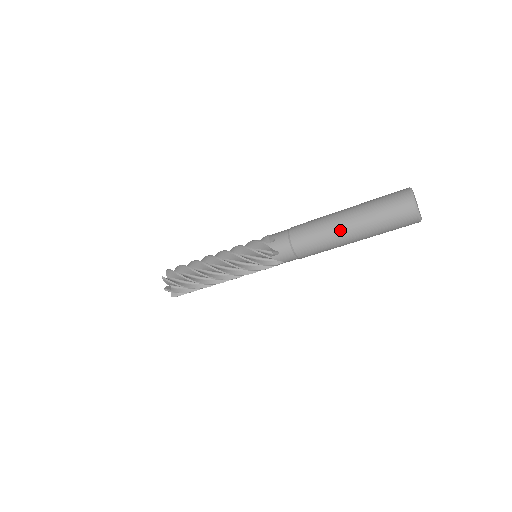
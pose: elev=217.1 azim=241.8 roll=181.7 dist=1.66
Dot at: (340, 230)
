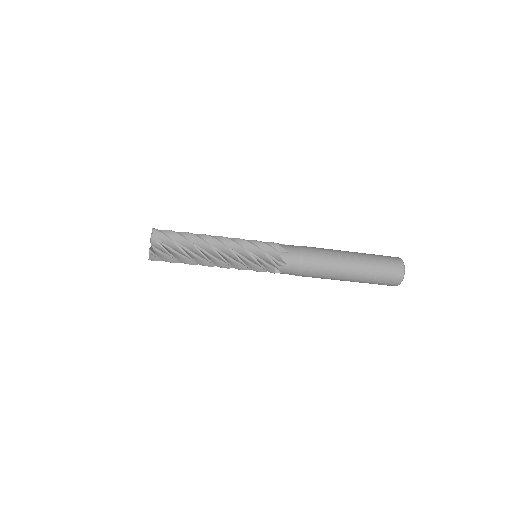
Dot at: (345, 256)
